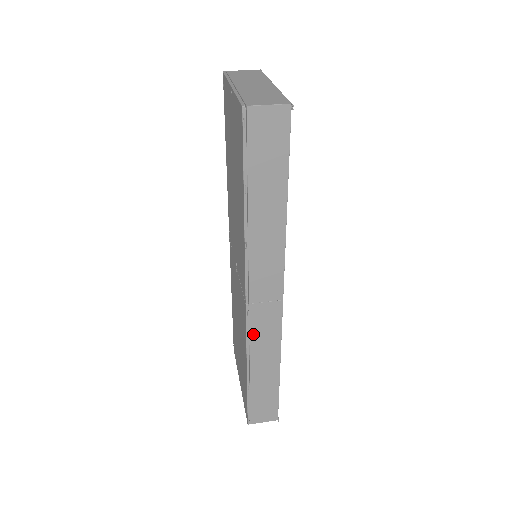
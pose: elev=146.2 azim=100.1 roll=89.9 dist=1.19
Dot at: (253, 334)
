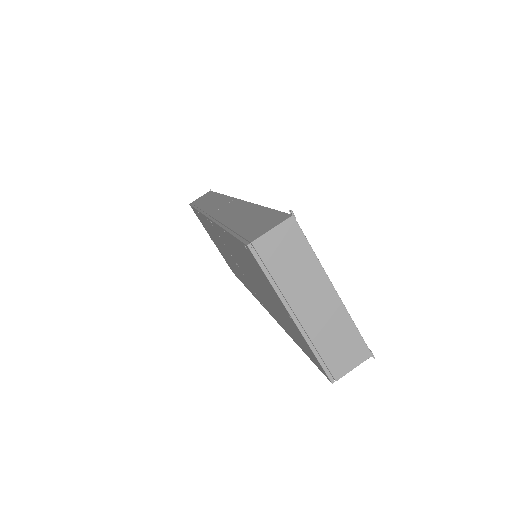
Dot at: occluded
